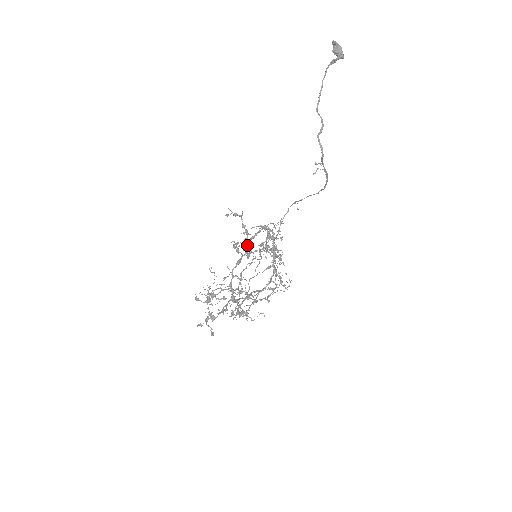
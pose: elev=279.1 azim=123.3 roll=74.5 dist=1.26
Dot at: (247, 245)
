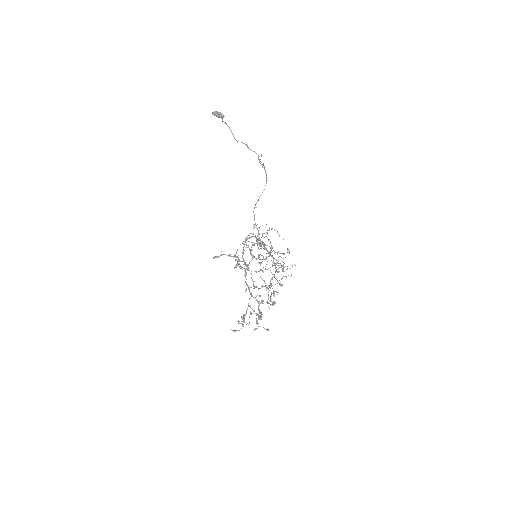
Dot at: (243, 260)
